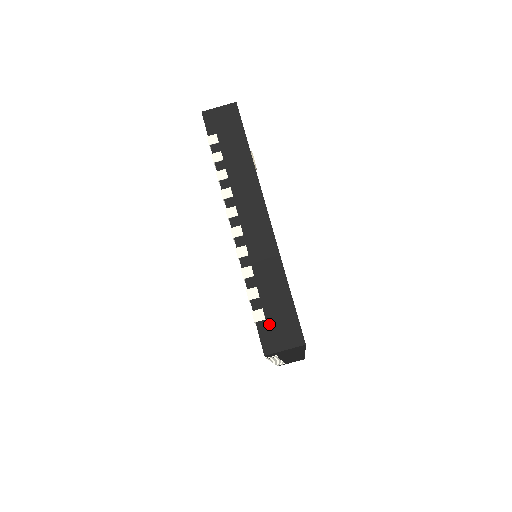
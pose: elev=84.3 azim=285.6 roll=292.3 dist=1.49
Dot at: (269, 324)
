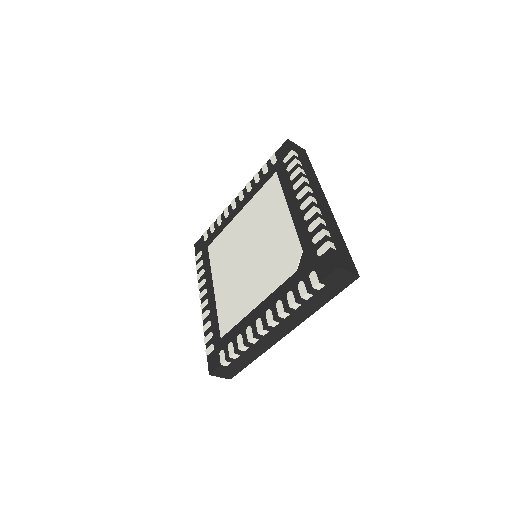
Dot at: (226, 368)
